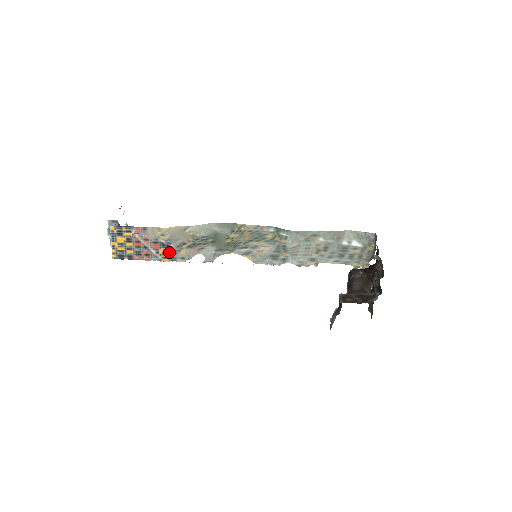
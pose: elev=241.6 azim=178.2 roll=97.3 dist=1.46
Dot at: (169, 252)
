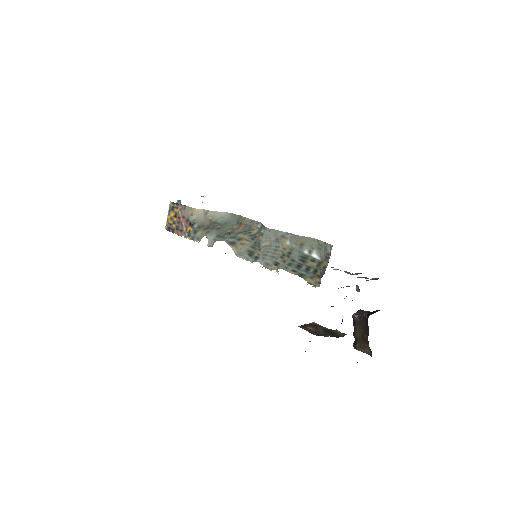
Dot at: (192, 231)
